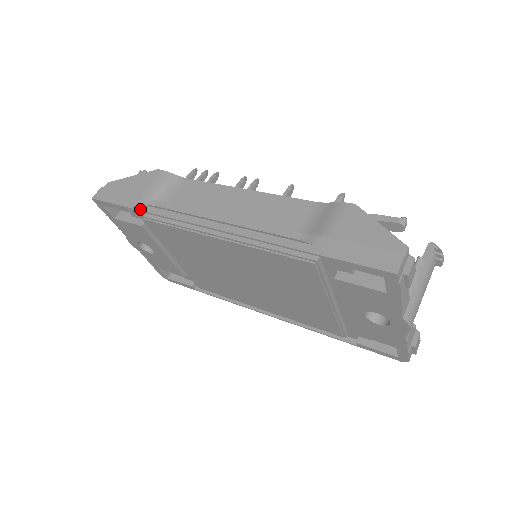
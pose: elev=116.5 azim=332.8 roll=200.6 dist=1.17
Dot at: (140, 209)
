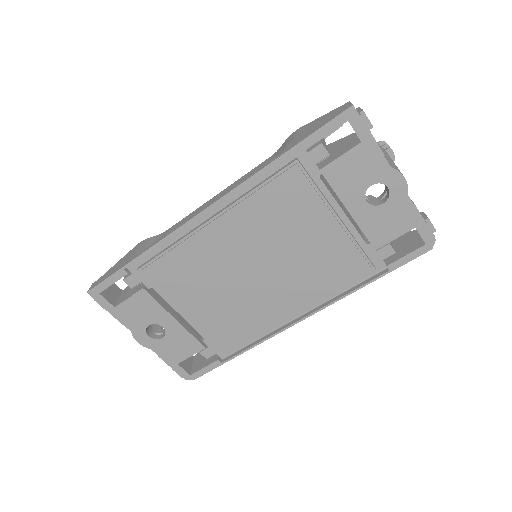
Dot at: (135, 257)
